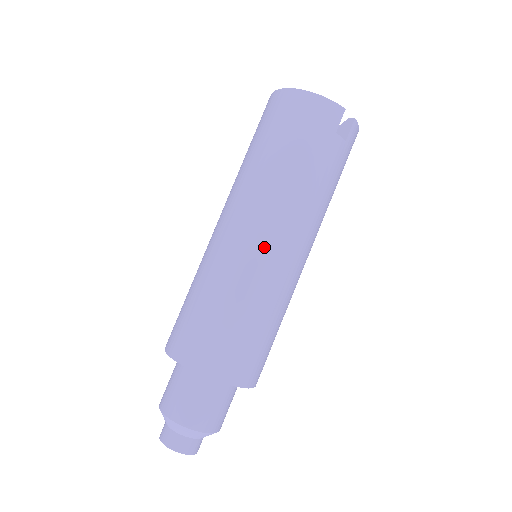
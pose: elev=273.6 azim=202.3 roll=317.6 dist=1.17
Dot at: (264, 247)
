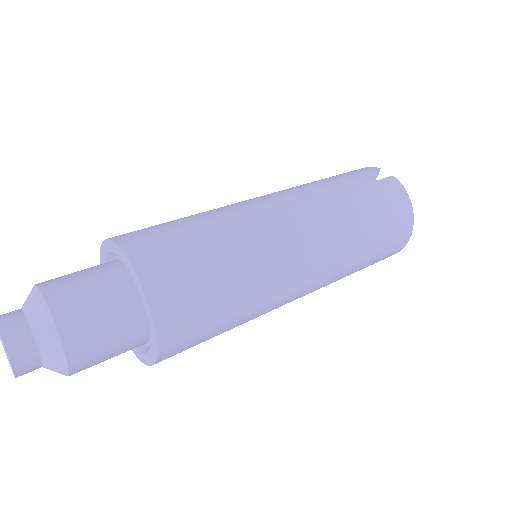
Dot at: occluded
